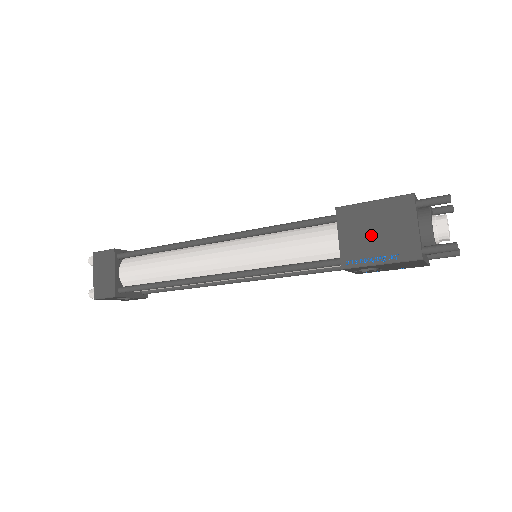
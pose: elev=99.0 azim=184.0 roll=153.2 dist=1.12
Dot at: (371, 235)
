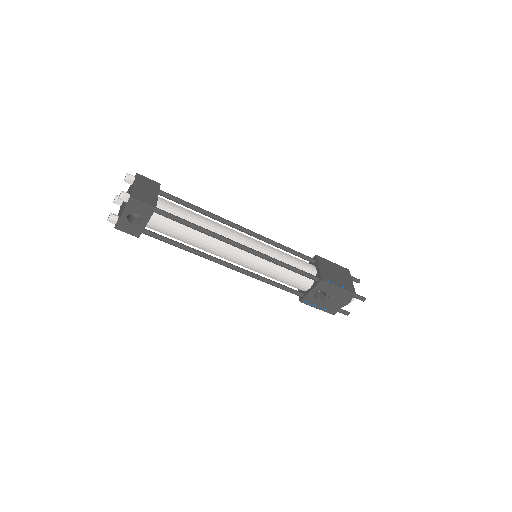
Dot at: (334, 274)
